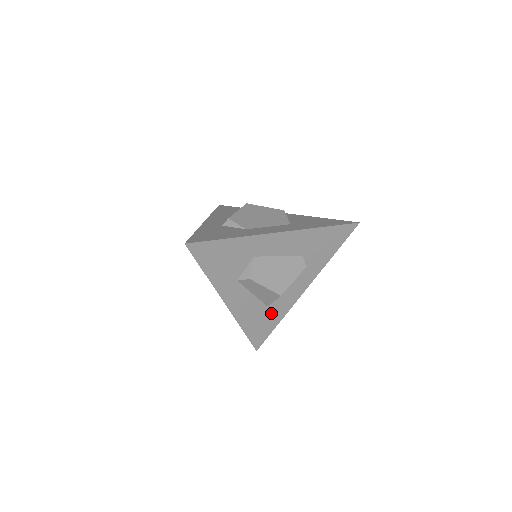
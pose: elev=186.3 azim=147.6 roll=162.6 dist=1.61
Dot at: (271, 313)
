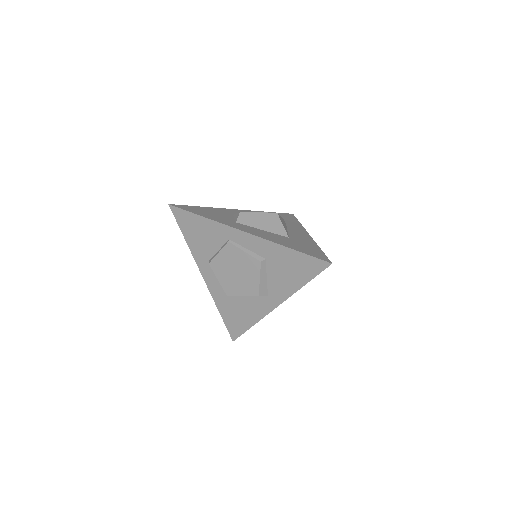
Dot at: (300, 242)
